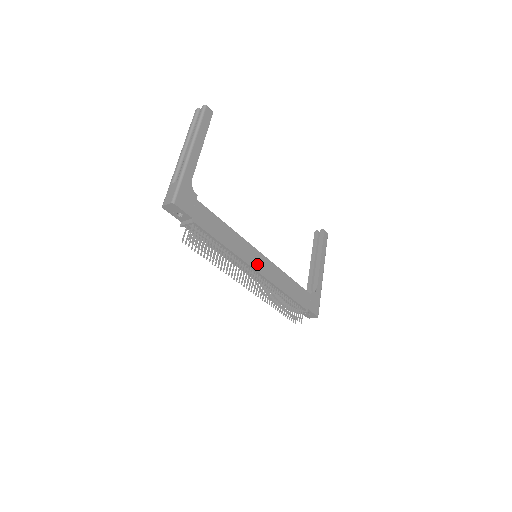
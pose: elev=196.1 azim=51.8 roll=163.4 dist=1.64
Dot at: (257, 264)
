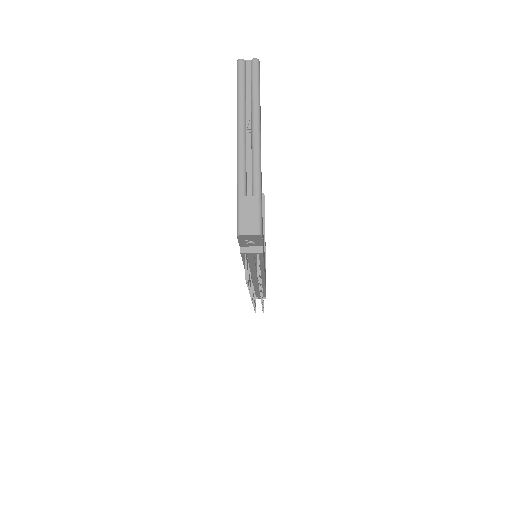
Dot at: occluded
